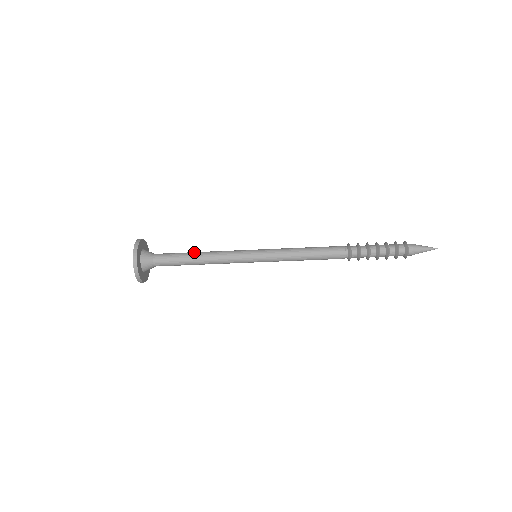
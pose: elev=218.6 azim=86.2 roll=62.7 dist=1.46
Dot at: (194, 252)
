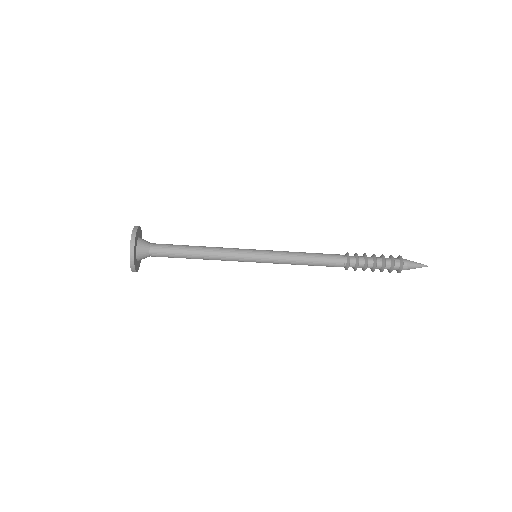
Dot at: (192, 252)
